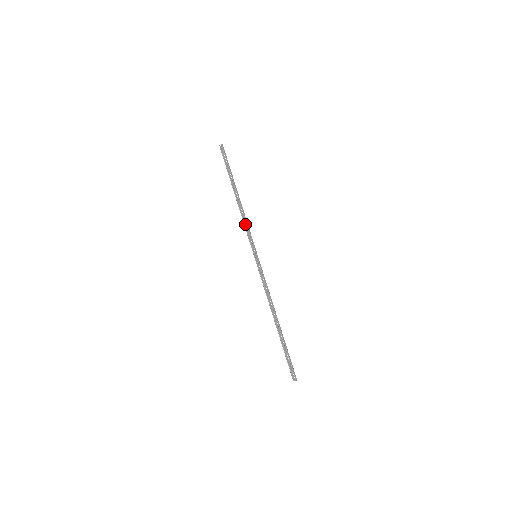
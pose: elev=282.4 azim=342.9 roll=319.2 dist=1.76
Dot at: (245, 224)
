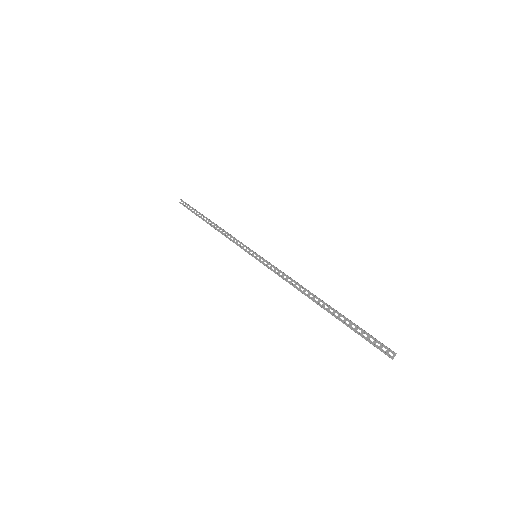
Dot at: (230, 239)
